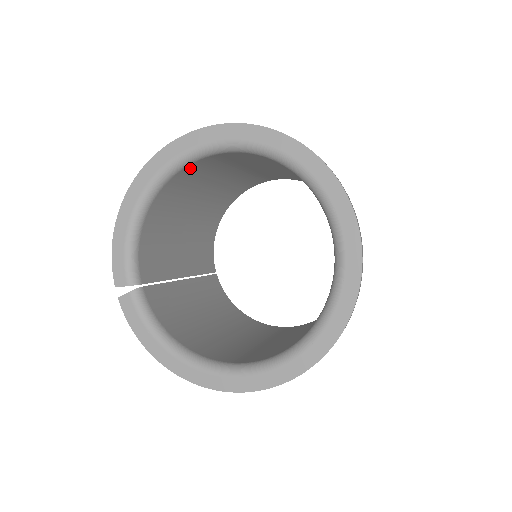
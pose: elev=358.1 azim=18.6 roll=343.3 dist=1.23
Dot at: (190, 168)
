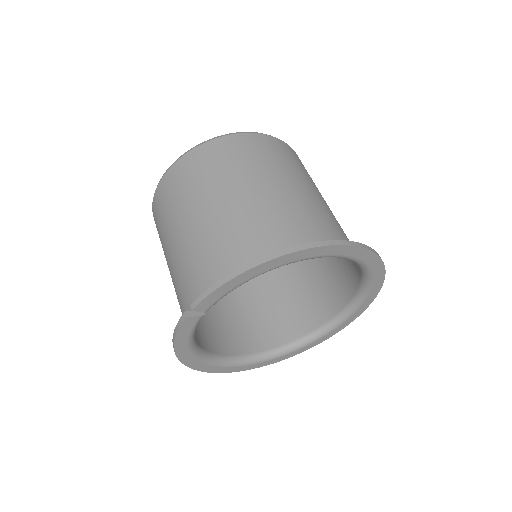
Dot at: occluded
